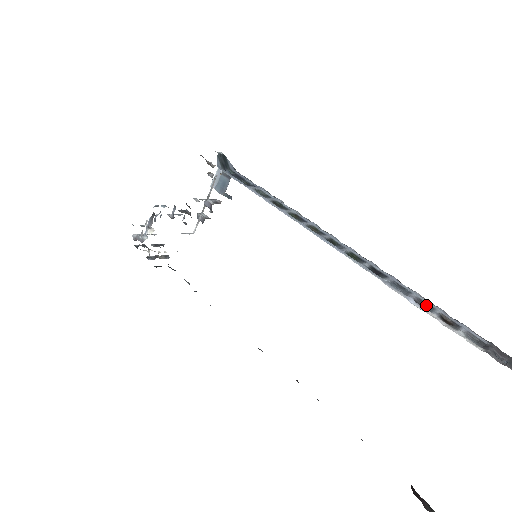
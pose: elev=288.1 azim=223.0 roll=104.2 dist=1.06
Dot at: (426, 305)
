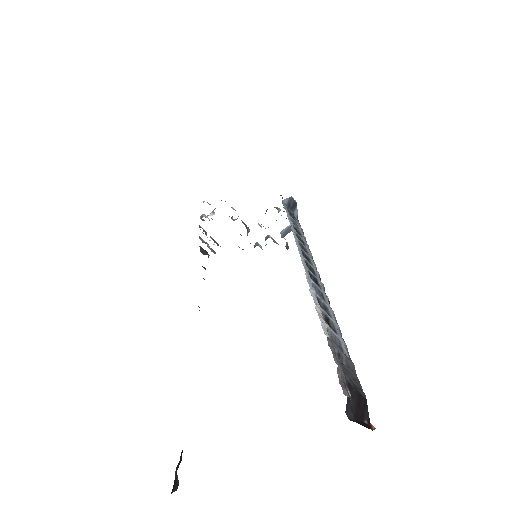
Dot at: (326, 311)
